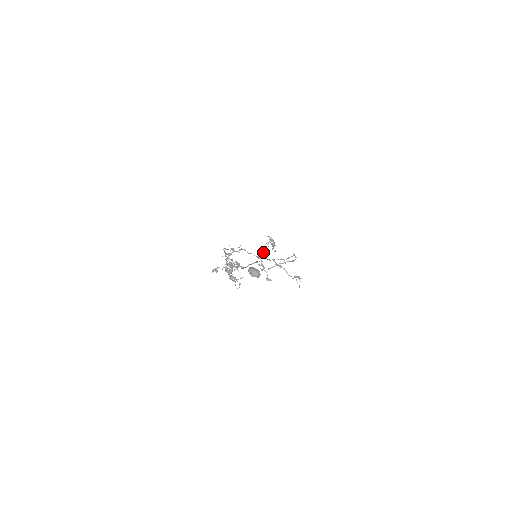
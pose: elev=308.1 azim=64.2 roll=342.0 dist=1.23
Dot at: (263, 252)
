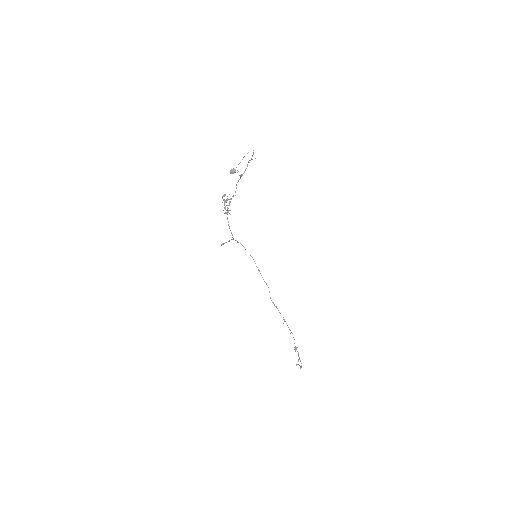
Dot at: (274, 304)
